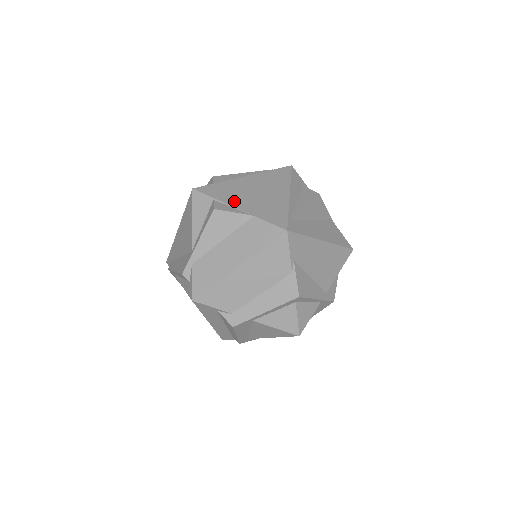
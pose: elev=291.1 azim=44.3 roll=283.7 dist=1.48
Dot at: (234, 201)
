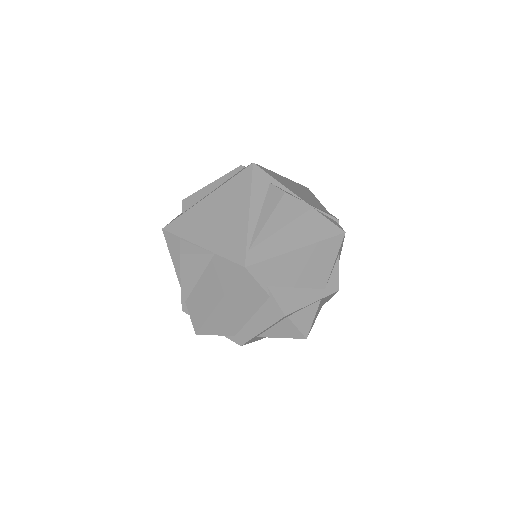
Dot at: (197, 237)
